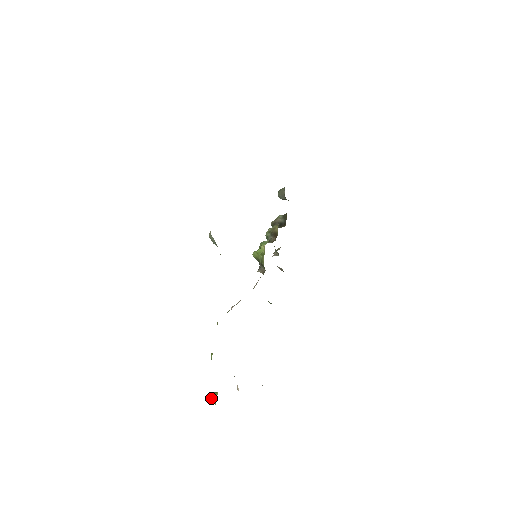
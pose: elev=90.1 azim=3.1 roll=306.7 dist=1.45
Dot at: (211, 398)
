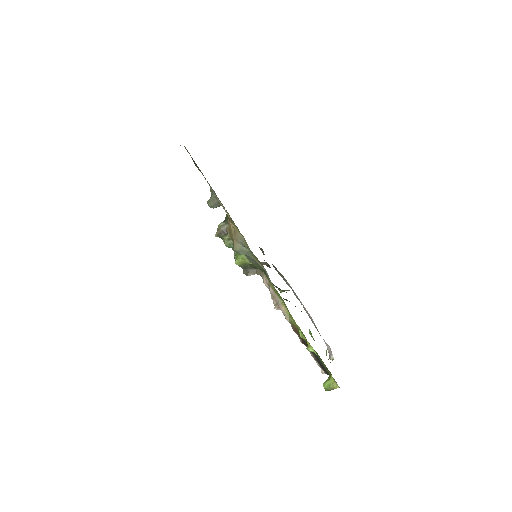
Dot at: (326, 389)
